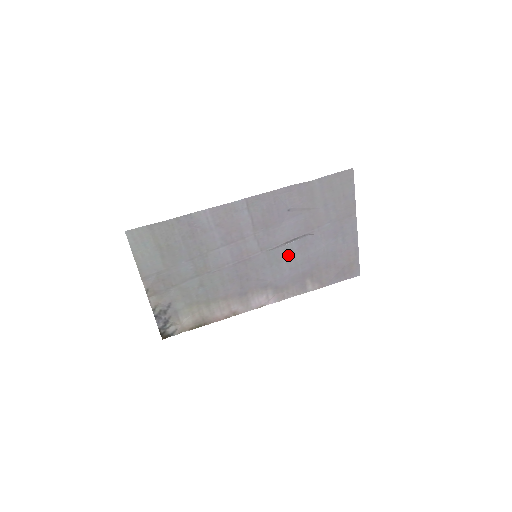
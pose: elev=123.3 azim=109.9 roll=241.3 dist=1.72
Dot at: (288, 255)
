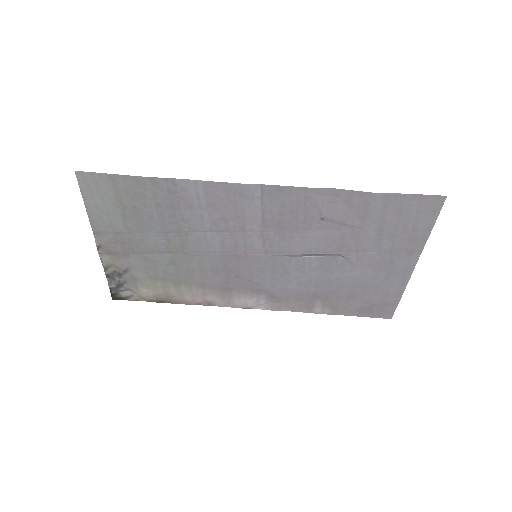
Dot at: (301, 268)
